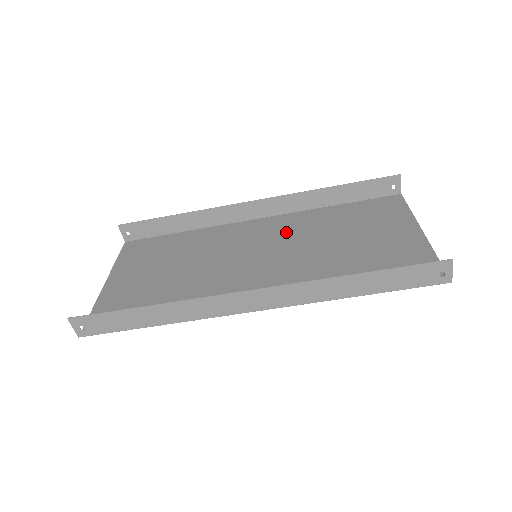
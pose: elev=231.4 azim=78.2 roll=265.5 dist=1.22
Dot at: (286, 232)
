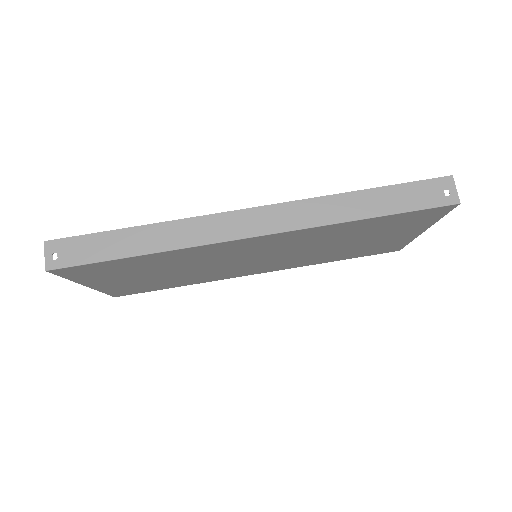
Dot at: (287, 261)
